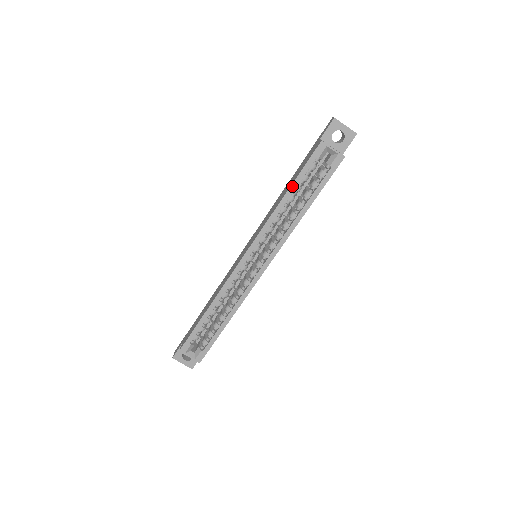
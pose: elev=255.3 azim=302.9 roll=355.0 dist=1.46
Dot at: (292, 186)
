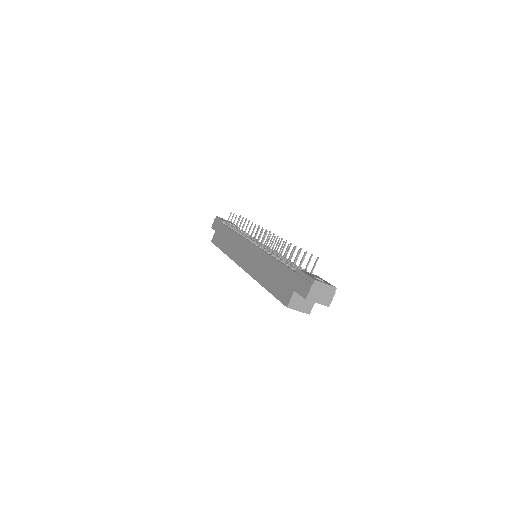
Dot at: (268, 290)
